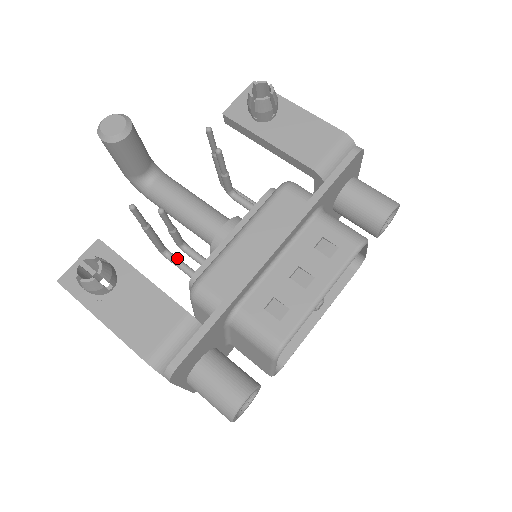
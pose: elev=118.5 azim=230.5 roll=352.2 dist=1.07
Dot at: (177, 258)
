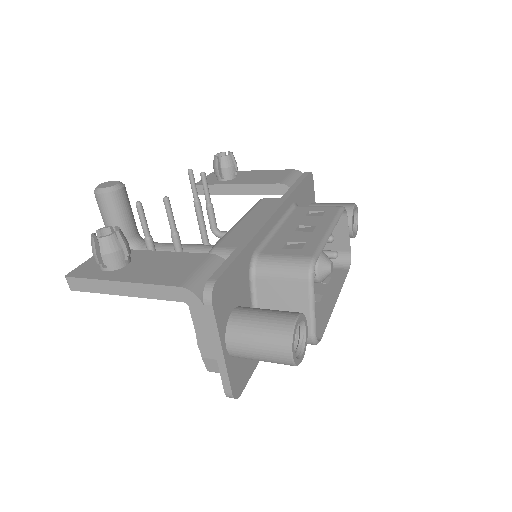
Dot at: occluded
